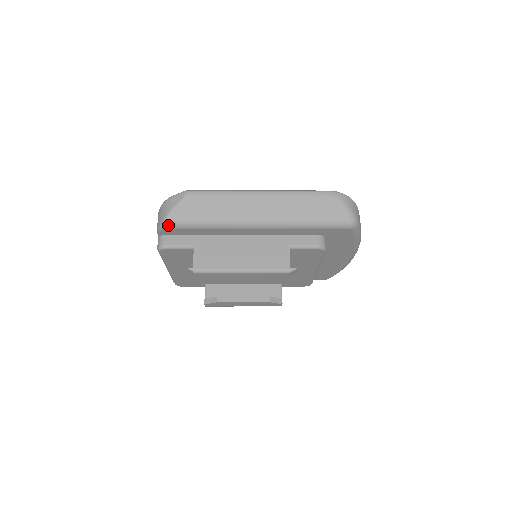
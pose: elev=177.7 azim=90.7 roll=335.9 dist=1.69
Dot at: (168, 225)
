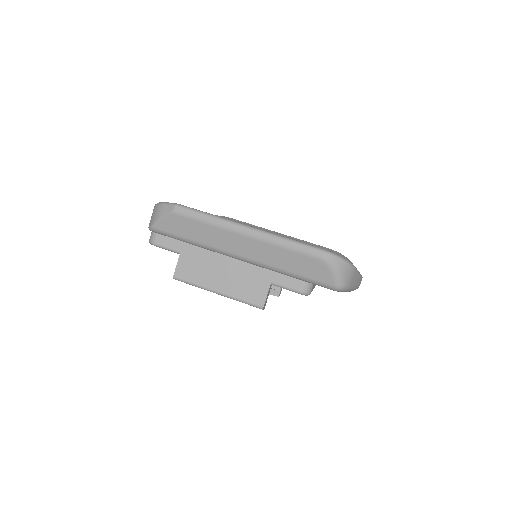
Dot at: (155, 231)
